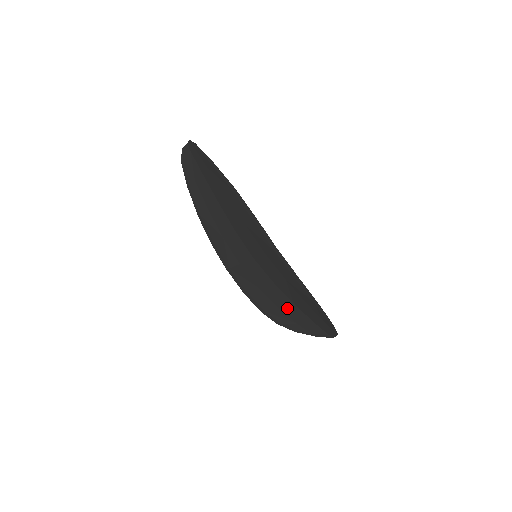
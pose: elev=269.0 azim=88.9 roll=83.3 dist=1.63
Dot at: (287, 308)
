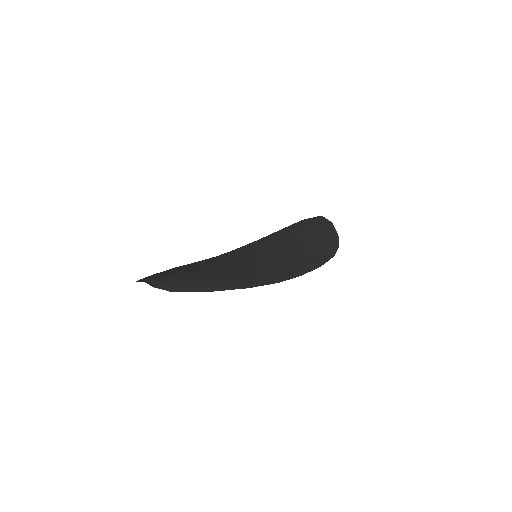
Dot at: occluded
